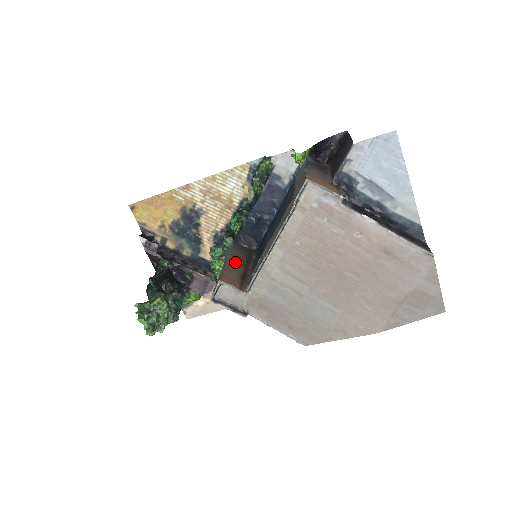
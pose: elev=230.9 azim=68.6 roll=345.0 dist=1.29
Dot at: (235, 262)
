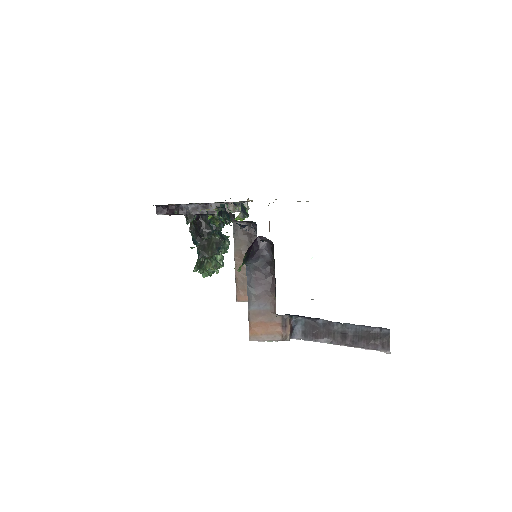
Dot at: (242, 261)
